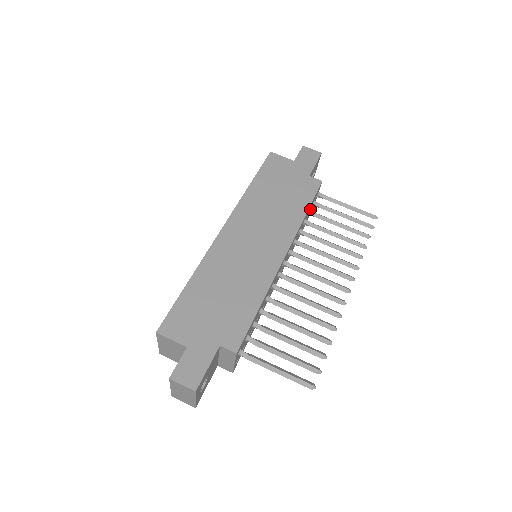
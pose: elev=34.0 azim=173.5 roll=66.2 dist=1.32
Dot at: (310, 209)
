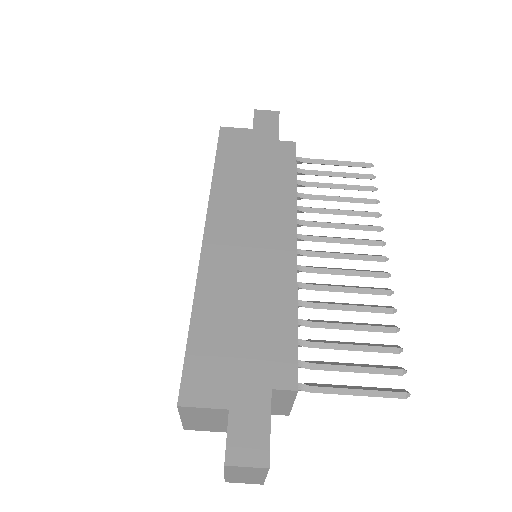
Dot at: occluded
